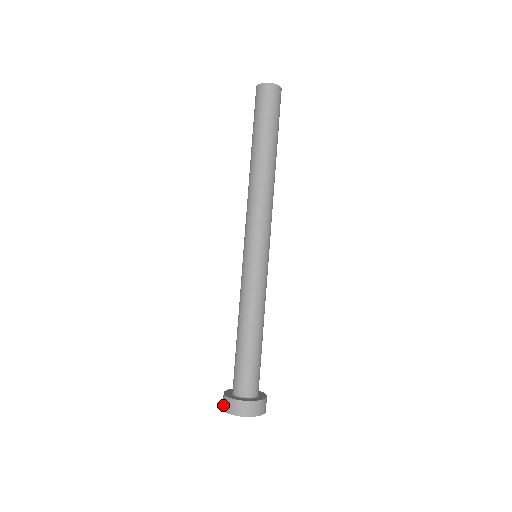
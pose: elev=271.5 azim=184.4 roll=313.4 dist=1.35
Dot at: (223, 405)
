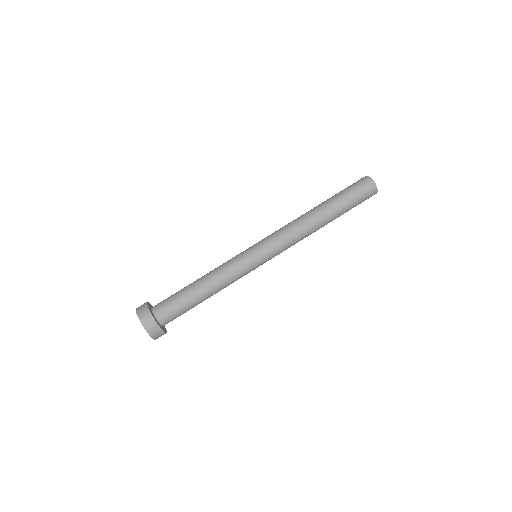
Dot at: occluded
